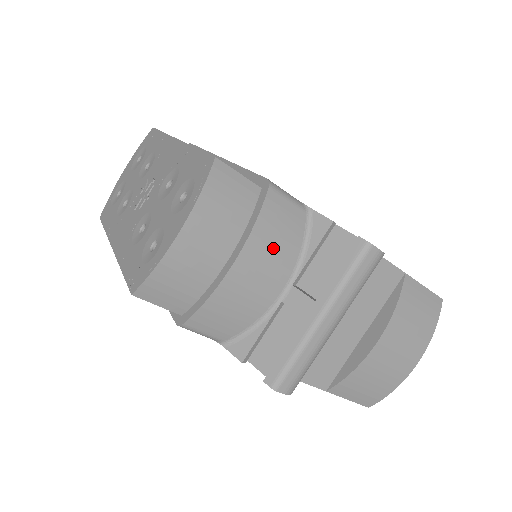
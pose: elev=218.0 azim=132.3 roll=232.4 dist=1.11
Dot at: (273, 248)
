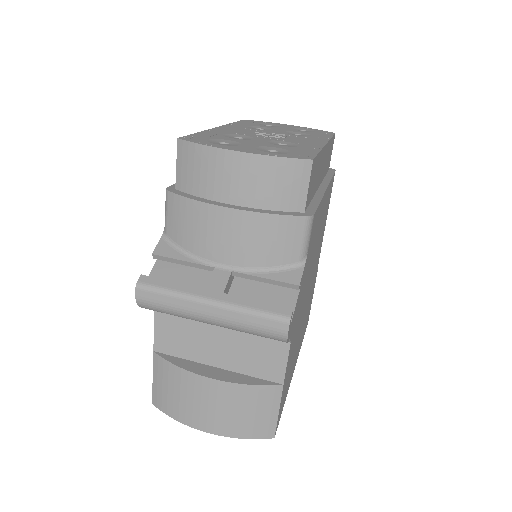
Dot at: (257, 239)
